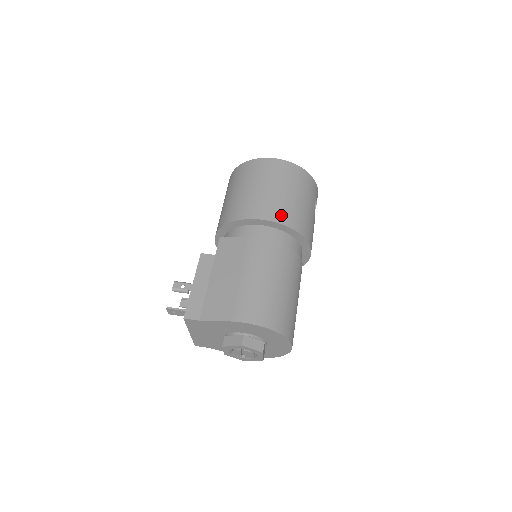
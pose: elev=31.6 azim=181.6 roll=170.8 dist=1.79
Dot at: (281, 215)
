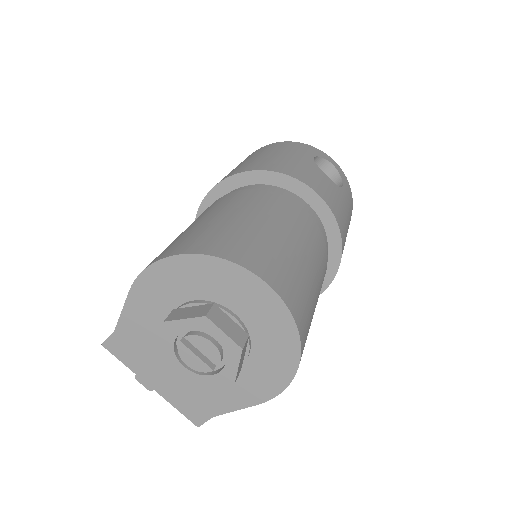
Dot at: (233, 172)
